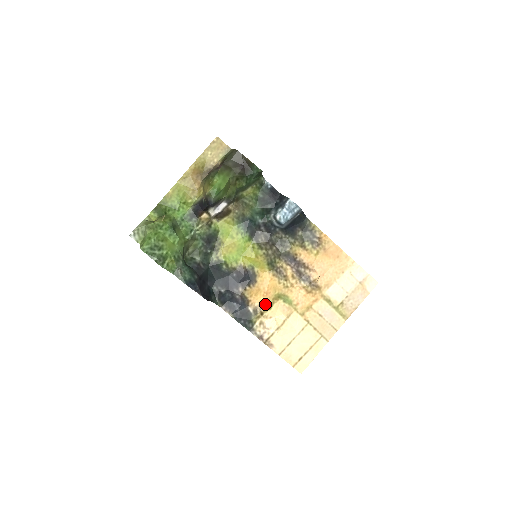
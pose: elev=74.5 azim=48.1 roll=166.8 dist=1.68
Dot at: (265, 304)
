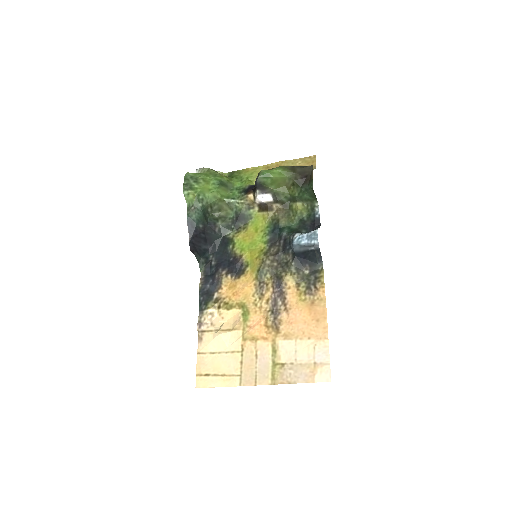
Dot at: (228, 301)
